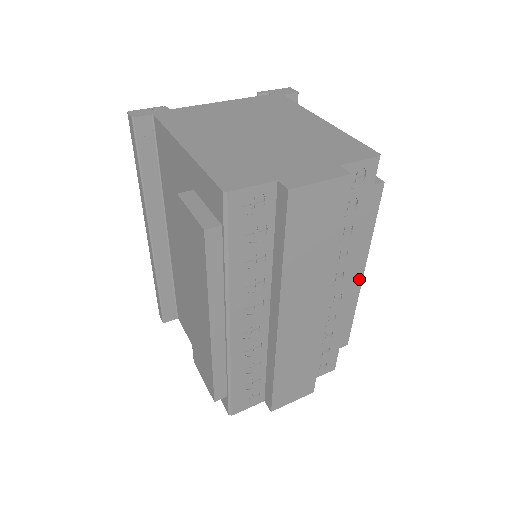
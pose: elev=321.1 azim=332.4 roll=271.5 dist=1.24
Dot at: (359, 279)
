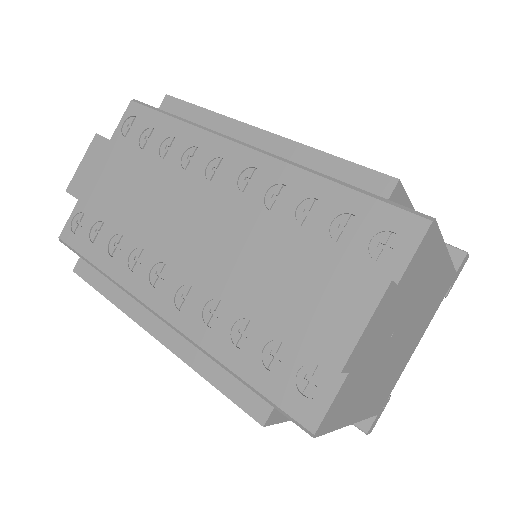
Dot at: (264, 137)
